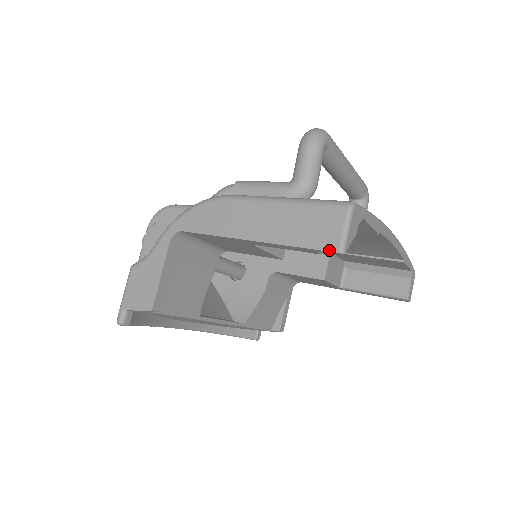
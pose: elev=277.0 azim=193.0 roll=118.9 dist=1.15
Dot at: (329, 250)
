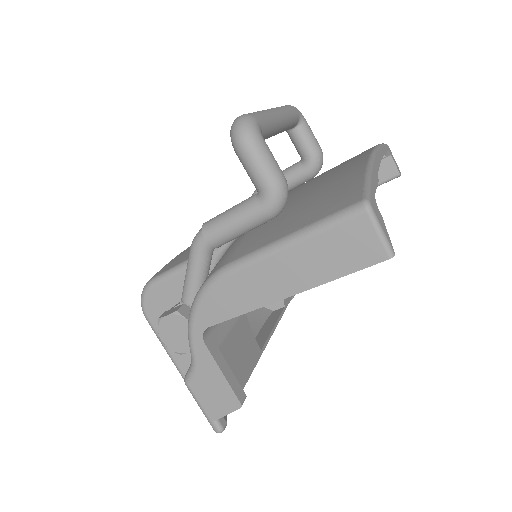
Dot at: (378, 262)
